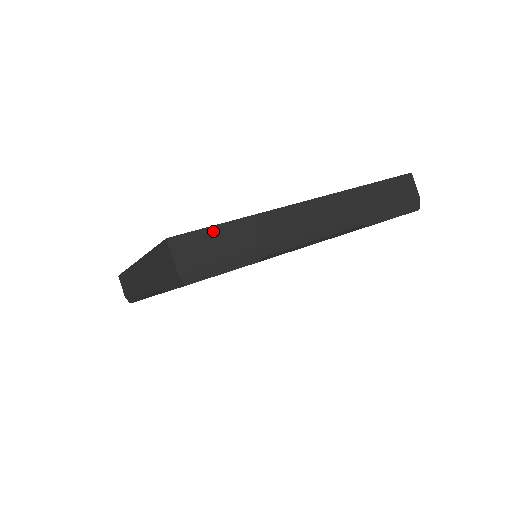
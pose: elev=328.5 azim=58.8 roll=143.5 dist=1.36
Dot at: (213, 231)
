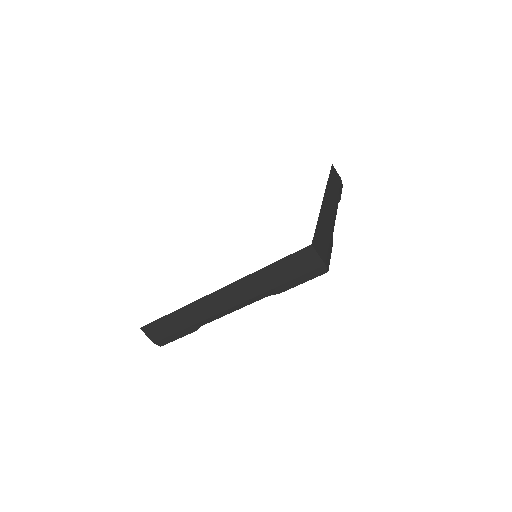
Dot at: (317, 231)
